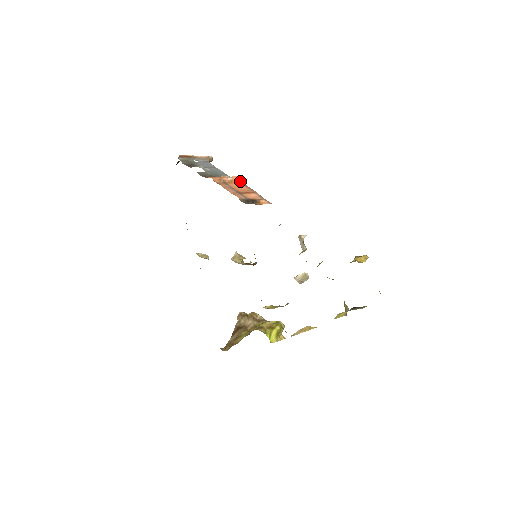
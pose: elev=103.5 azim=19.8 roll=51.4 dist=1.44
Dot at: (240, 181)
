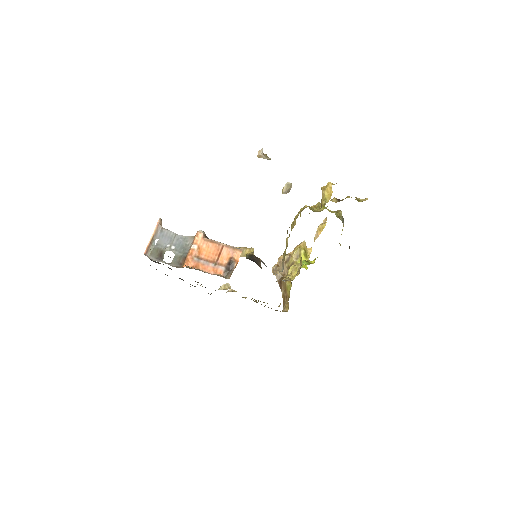
Dot at: (203, 239)
